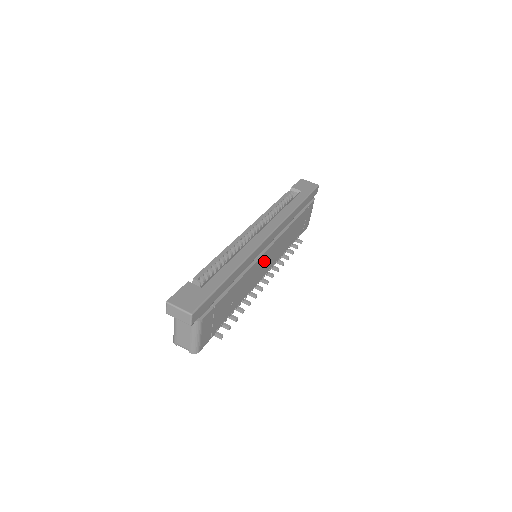
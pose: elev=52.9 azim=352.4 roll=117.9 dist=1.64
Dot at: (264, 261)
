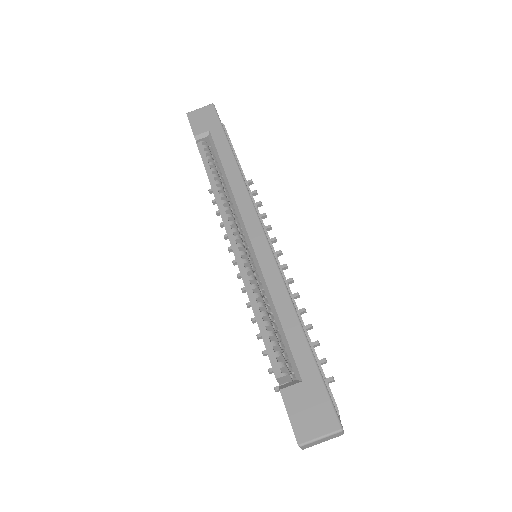
Dot at: occluded
